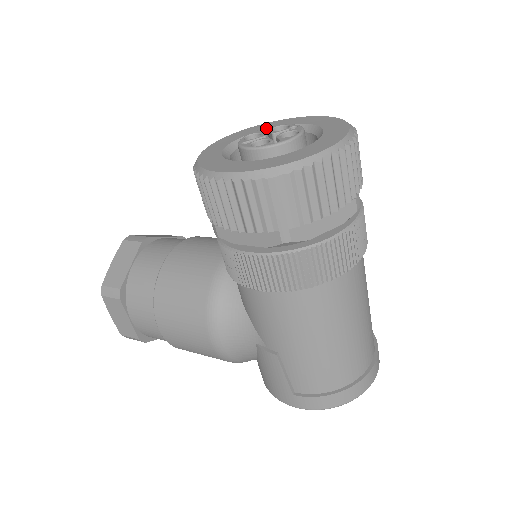
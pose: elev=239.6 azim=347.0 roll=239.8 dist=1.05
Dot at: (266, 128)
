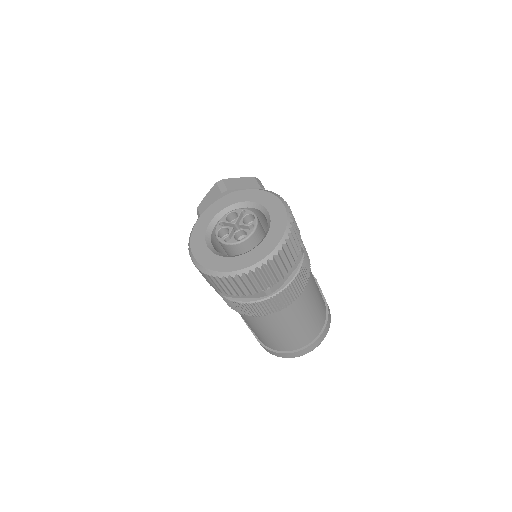
Dot at: (246, 211)
